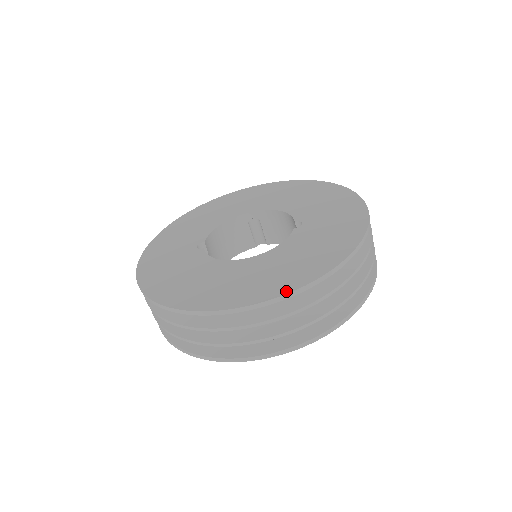
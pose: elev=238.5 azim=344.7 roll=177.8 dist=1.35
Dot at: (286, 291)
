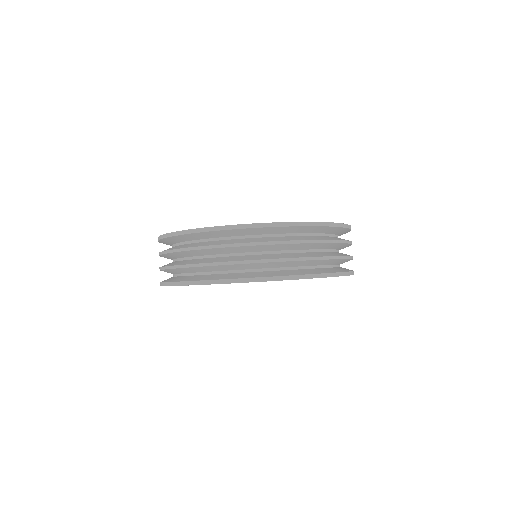
Dot at: occluded
